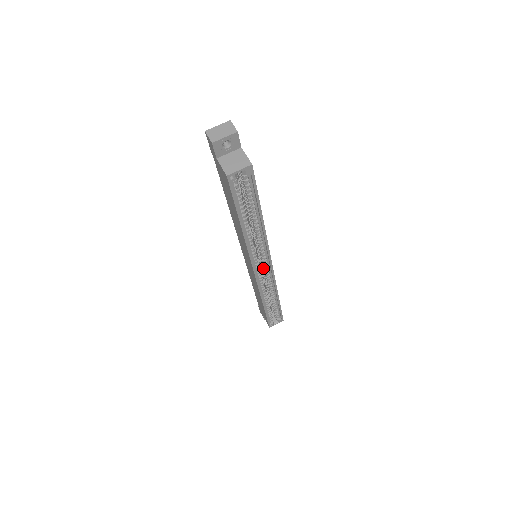
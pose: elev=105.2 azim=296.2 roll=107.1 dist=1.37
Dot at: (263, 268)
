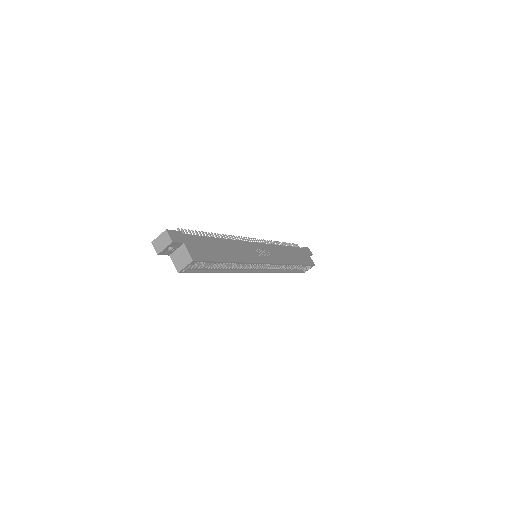
Dot at: occluded
